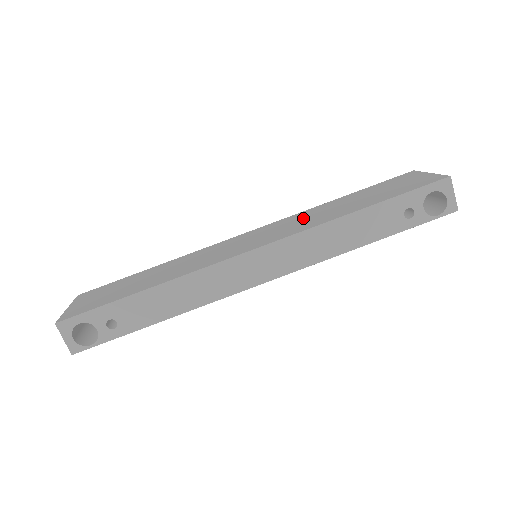
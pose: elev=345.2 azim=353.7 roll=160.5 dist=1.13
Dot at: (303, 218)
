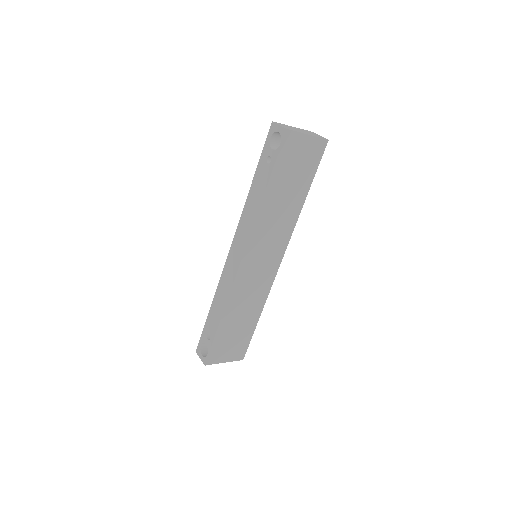
Dot at: occluded
